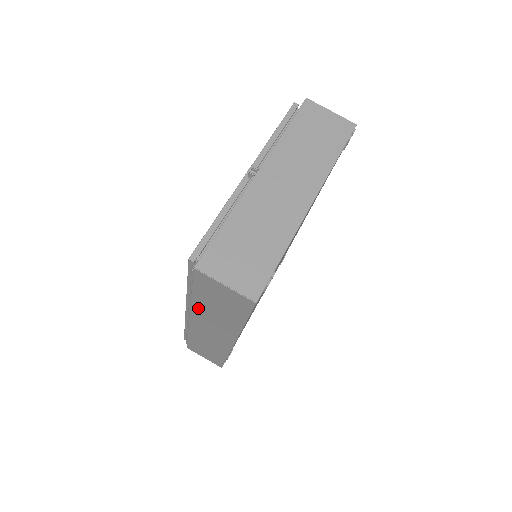
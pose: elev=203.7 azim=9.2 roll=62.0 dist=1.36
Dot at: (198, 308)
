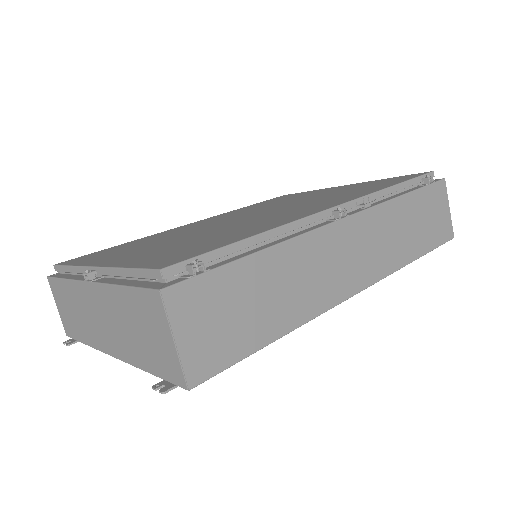
Dot at: occluded
